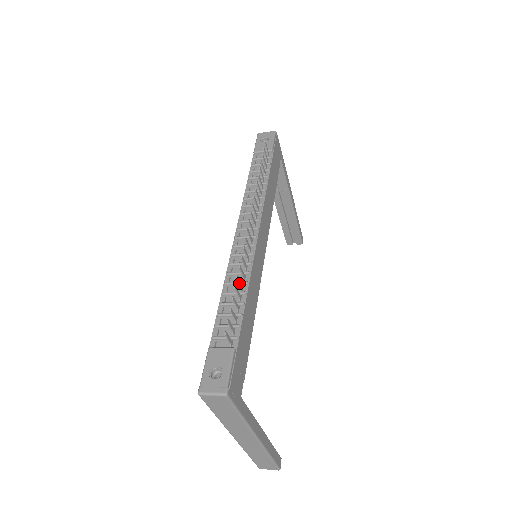
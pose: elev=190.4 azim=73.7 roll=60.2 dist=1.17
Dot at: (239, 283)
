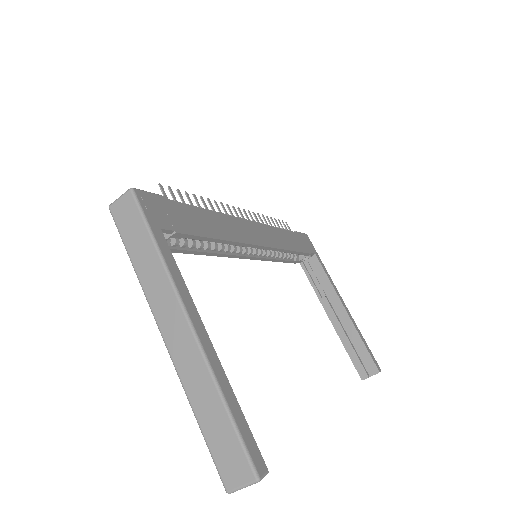
Dot at: (203, 204)
